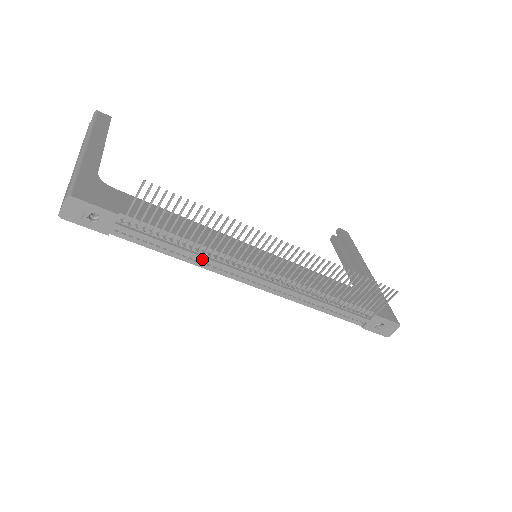
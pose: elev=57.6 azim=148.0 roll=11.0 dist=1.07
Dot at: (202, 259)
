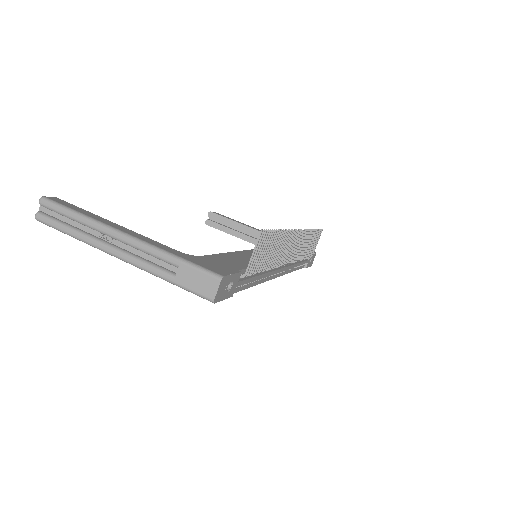
Dot at: (266, 275)
